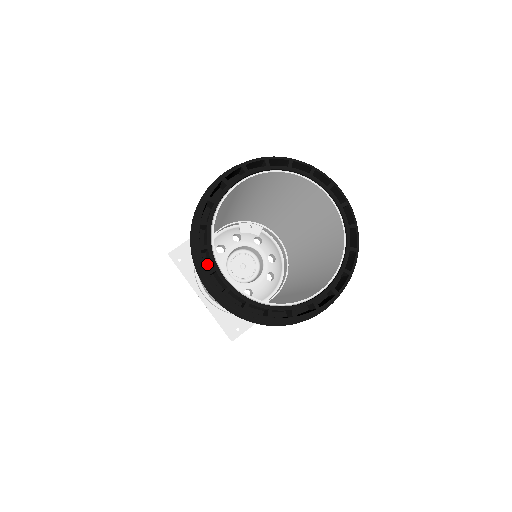
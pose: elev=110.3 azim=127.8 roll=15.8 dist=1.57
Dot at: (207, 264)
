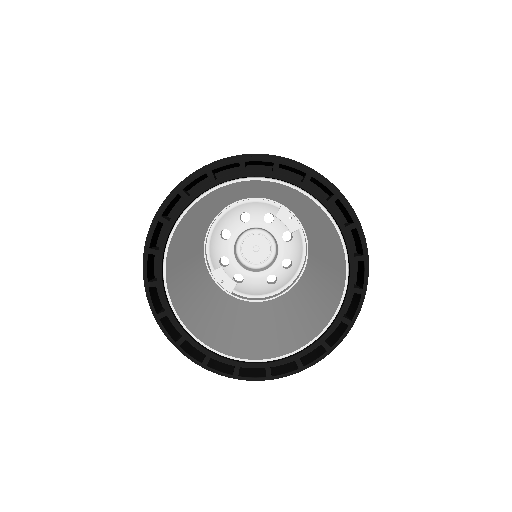
Dot at: occluded
